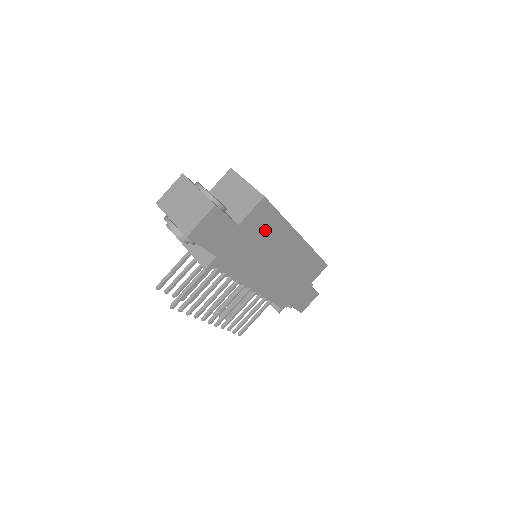
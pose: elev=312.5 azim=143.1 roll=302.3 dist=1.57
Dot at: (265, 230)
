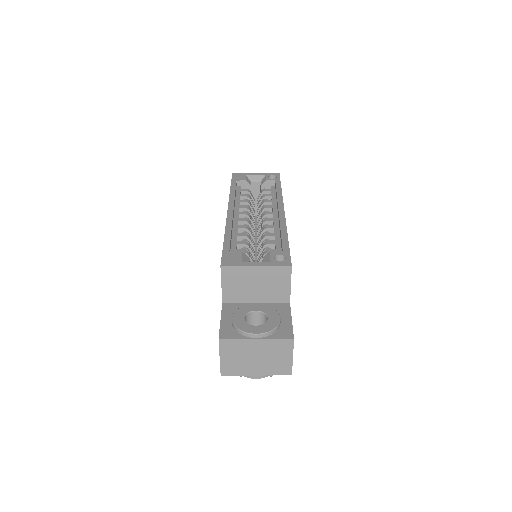
Dot at: occluded
